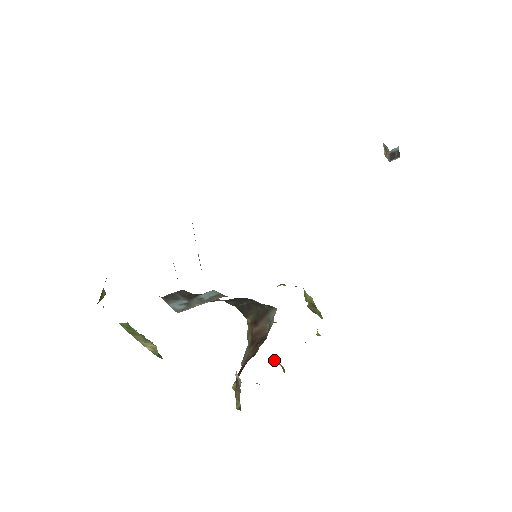
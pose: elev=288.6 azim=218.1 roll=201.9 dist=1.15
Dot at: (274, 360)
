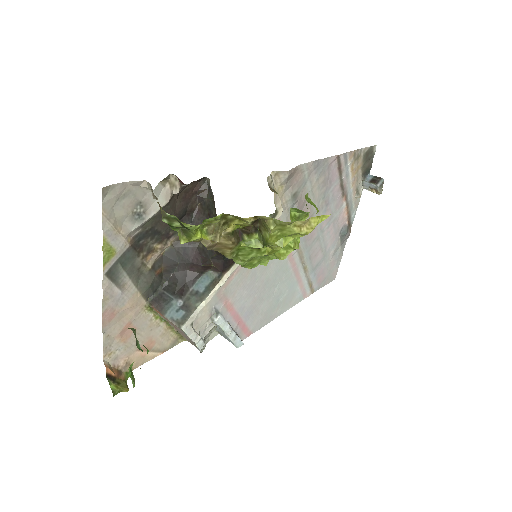
Dot at: (265, 243)
